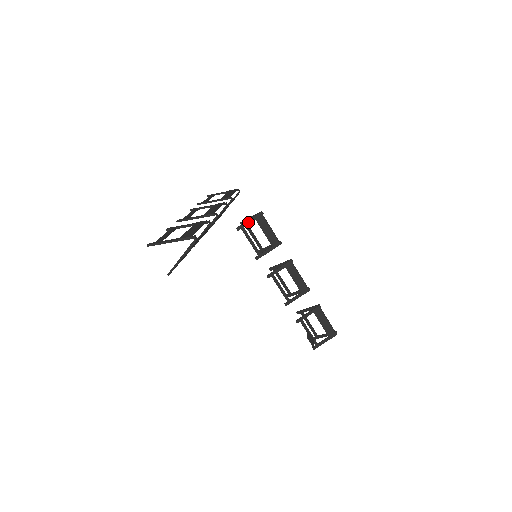
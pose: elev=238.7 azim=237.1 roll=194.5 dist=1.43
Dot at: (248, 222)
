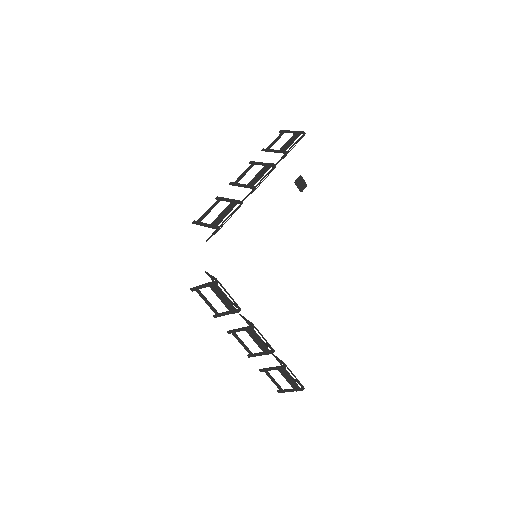
Dot at: occluded
